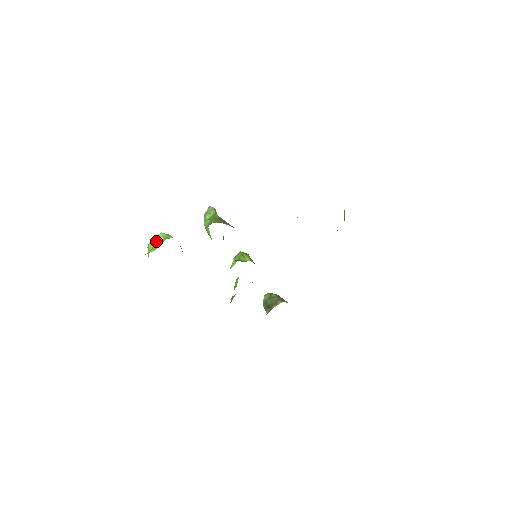
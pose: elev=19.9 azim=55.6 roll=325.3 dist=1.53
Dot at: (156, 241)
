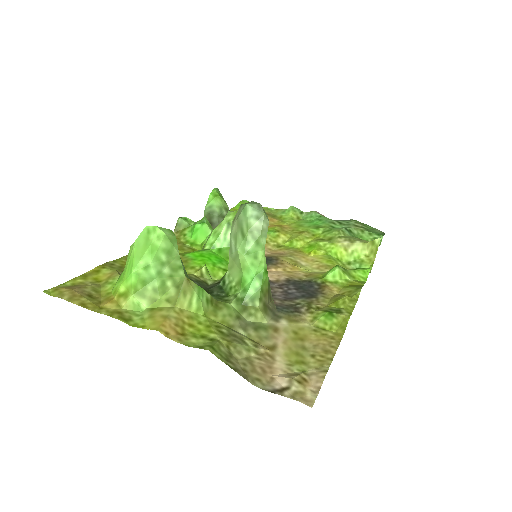
Dot at: (153, 274)
